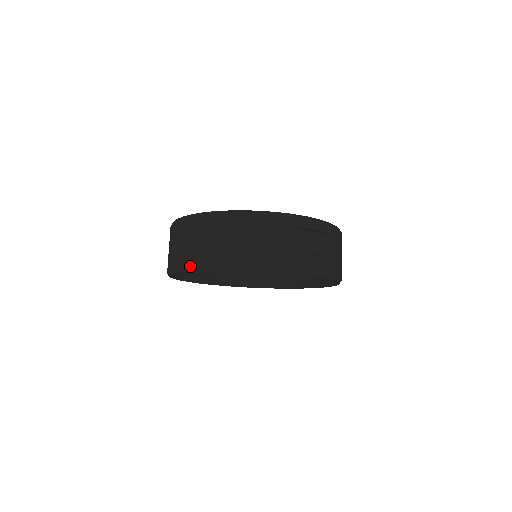
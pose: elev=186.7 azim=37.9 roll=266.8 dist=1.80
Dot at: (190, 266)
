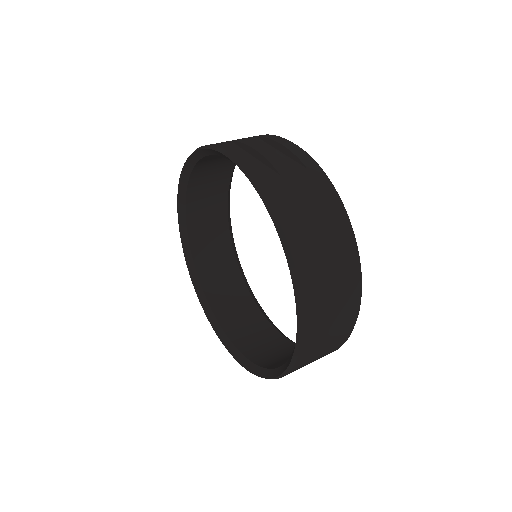
Dot at: occluded
